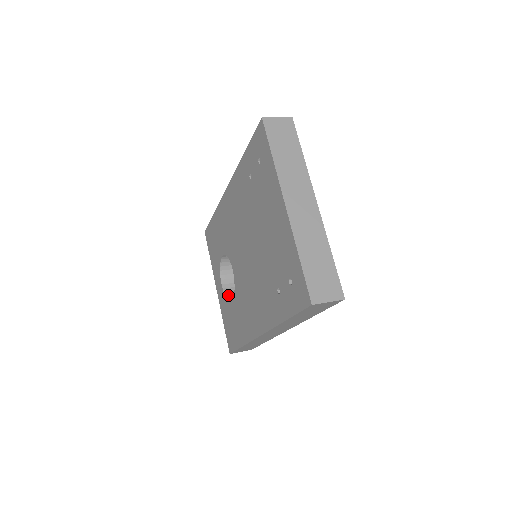
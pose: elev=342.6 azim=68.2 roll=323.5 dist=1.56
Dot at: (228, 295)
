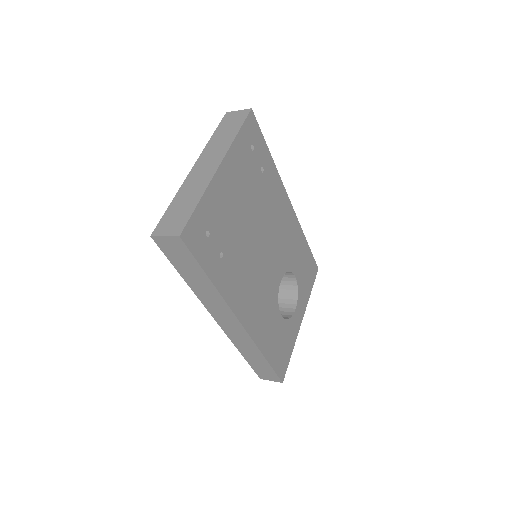
Dot at: occluded
